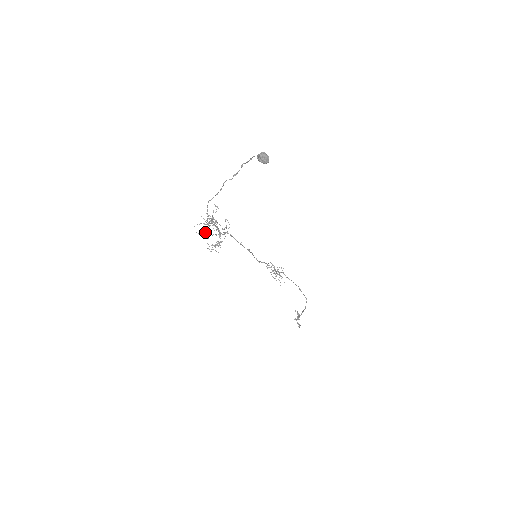
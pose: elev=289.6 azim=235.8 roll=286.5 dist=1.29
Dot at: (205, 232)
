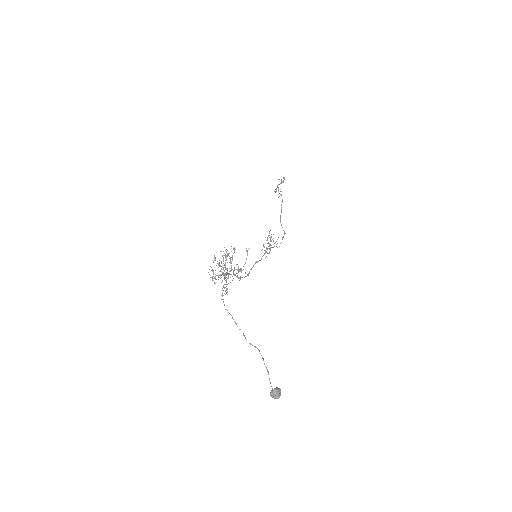
Dot at: occluded
